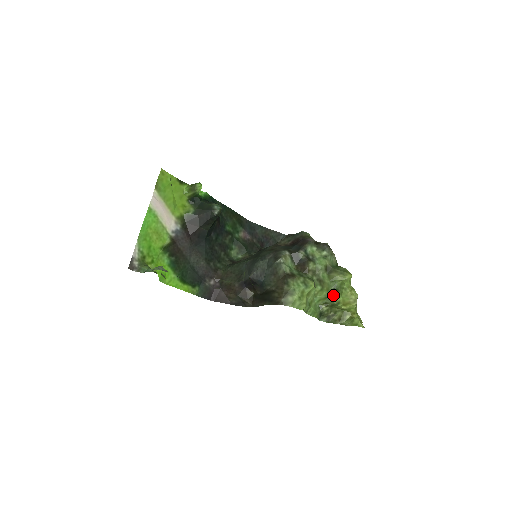
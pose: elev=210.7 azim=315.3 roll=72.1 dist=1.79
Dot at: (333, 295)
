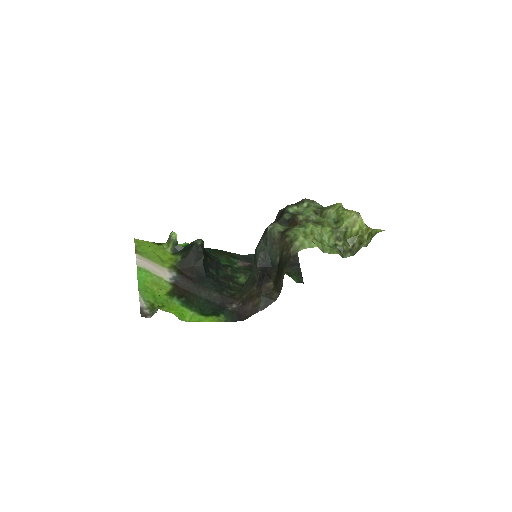
Dot at: (337, 226)
